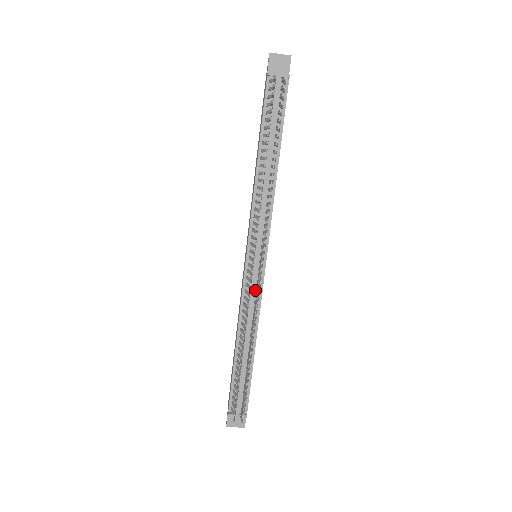
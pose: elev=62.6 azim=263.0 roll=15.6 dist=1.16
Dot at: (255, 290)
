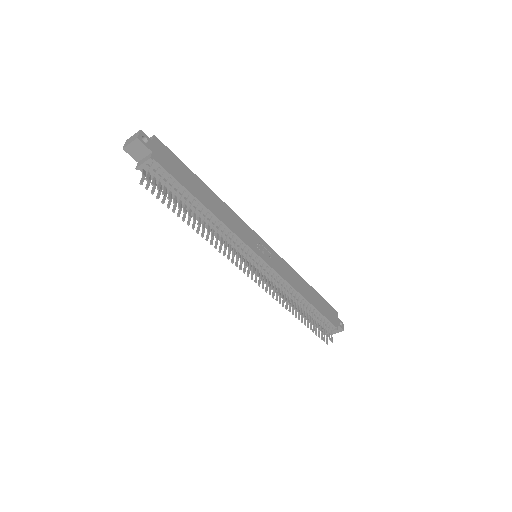
Dot at: (274, 277)
